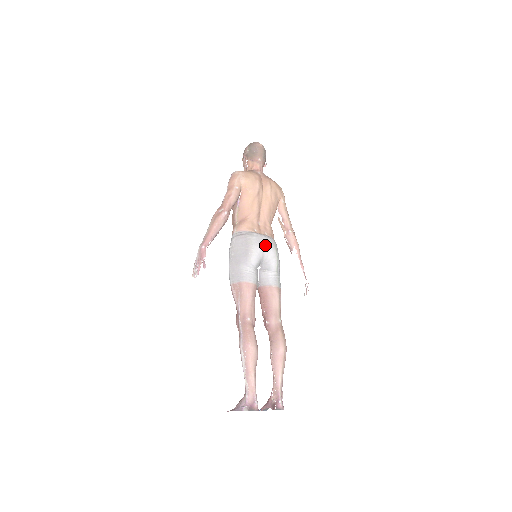
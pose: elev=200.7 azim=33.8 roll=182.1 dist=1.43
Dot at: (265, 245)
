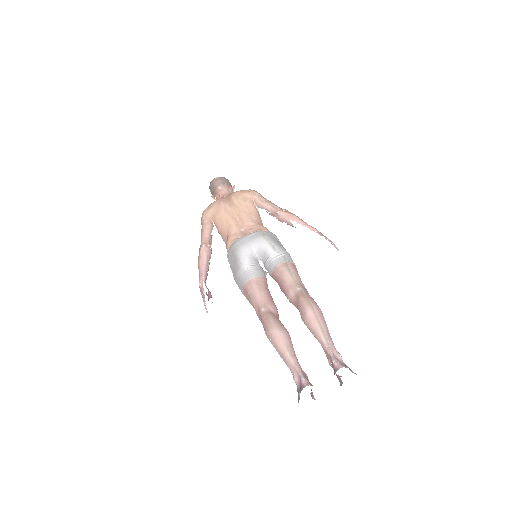
Dot at: (249, 241)
